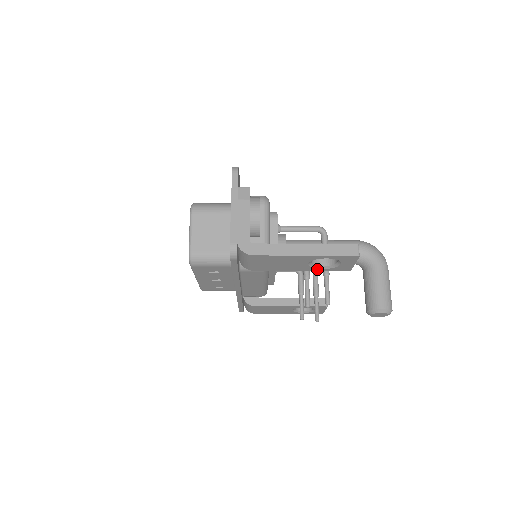
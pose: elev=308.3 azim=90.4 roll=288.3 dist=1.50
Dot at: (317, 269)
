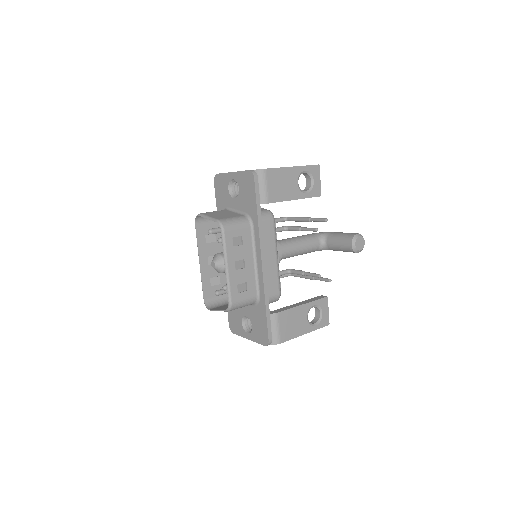
Dot at: (304, 195)
